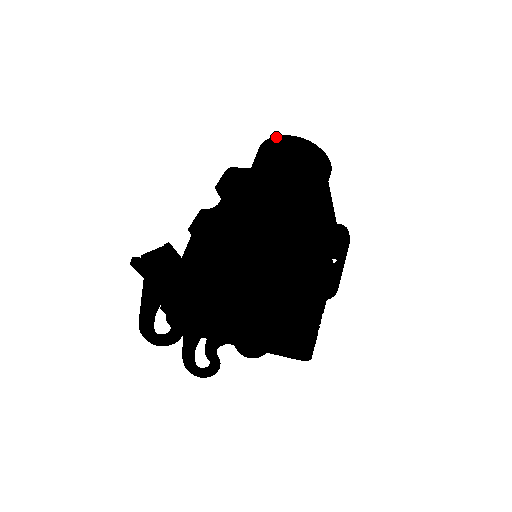
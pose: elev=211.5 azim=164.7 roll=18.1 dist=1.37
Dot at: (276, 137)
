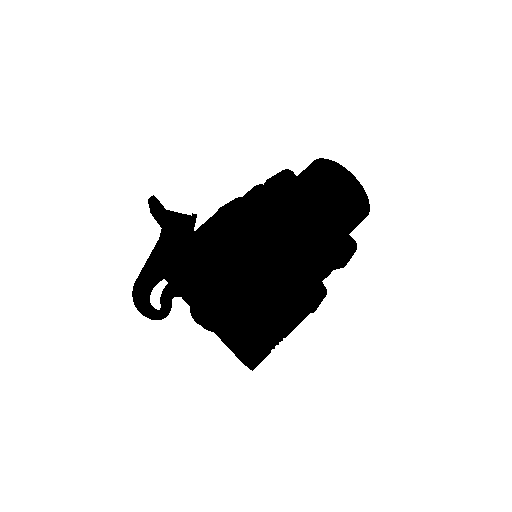
Dot at: (346, 172)
